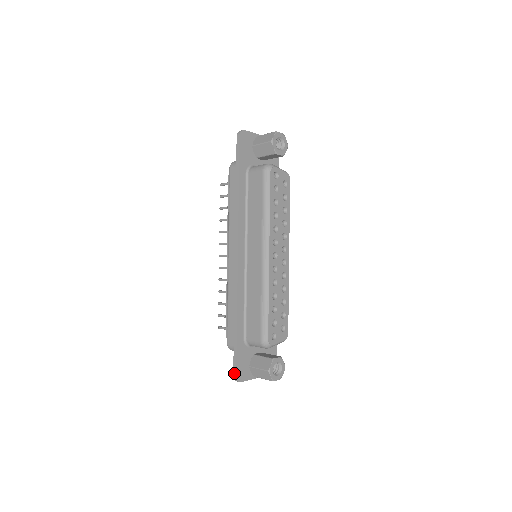
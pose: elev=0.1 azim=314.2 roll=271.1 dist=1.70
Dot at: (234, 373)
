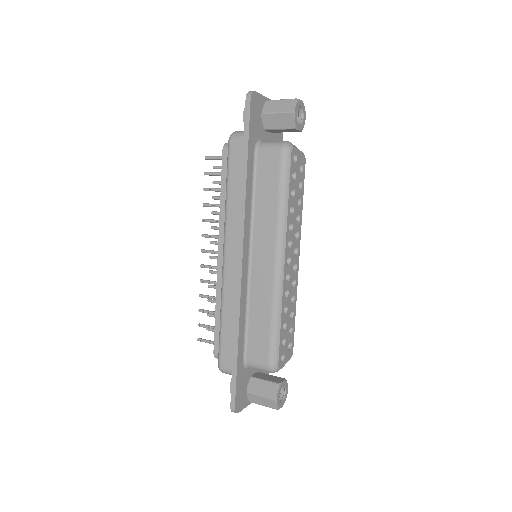
Dot at: (232, 404)
